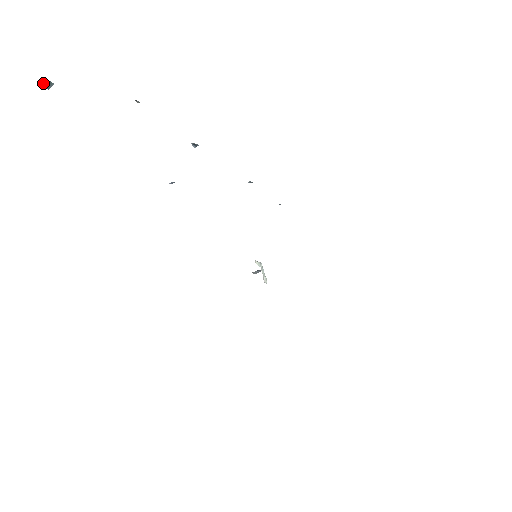
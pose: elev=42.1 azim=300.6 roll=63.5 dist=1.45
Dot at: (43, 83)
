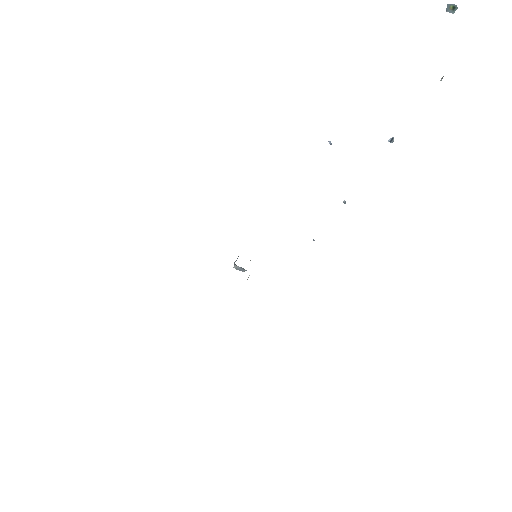
Dot at: (453, 5)
